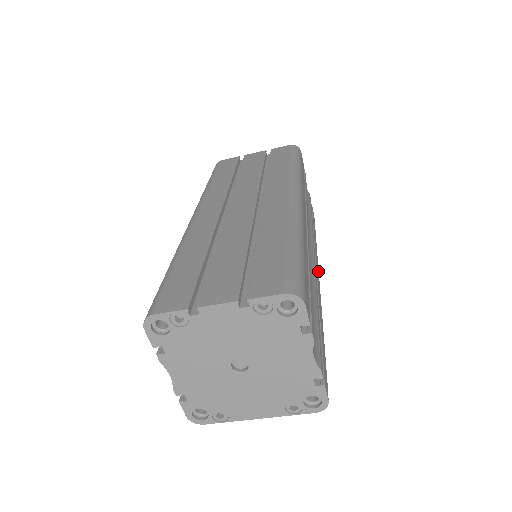
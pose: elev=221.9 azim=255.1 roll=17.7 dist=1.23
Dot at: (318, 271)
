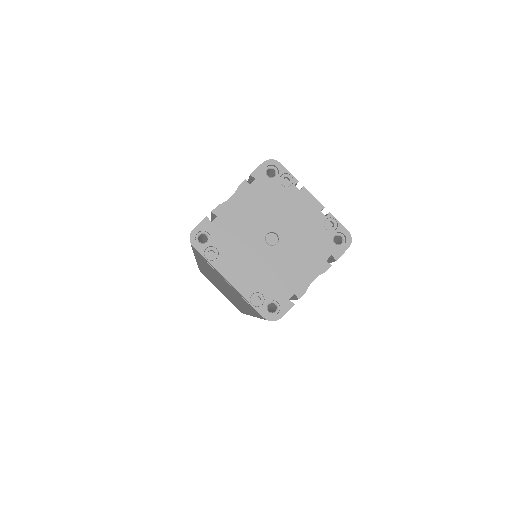
Dot at: occluded
